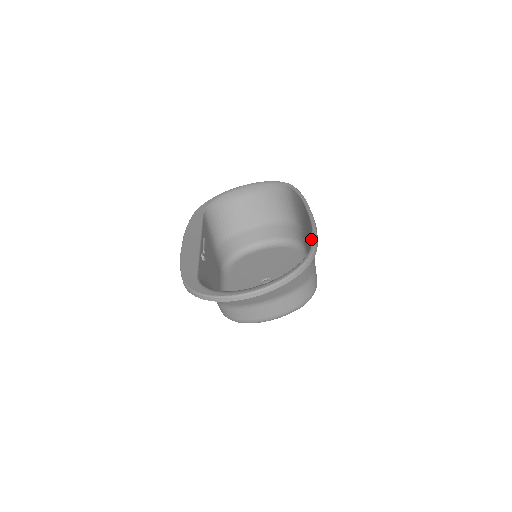
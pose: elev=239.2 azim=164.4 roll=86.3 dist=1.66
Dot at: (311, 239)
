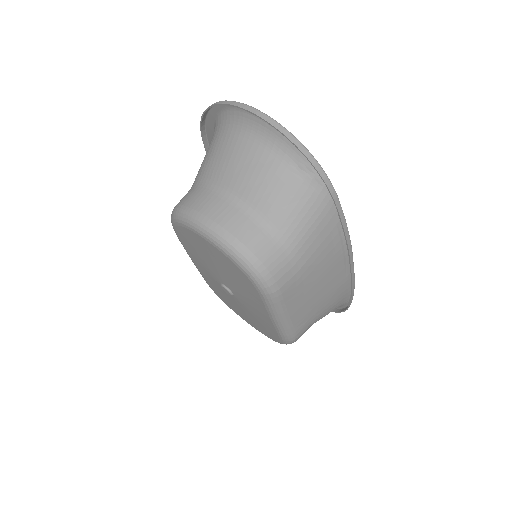
Dot at: (325, 264)
